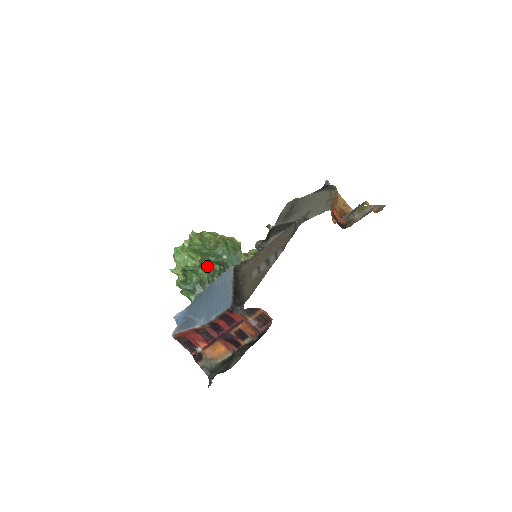
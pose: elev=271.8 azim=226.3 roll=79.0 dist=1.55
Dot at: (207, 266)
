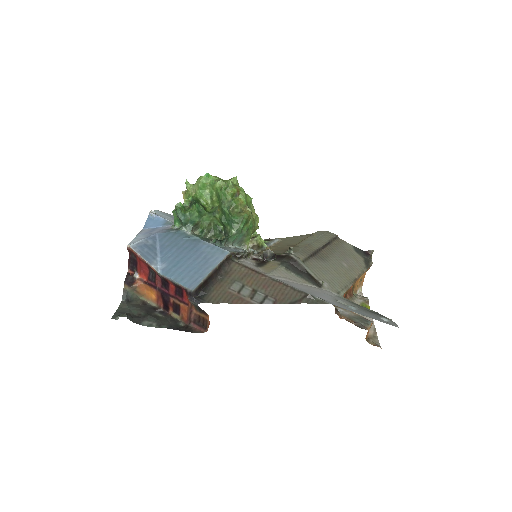
Dot at: (214, 219)
